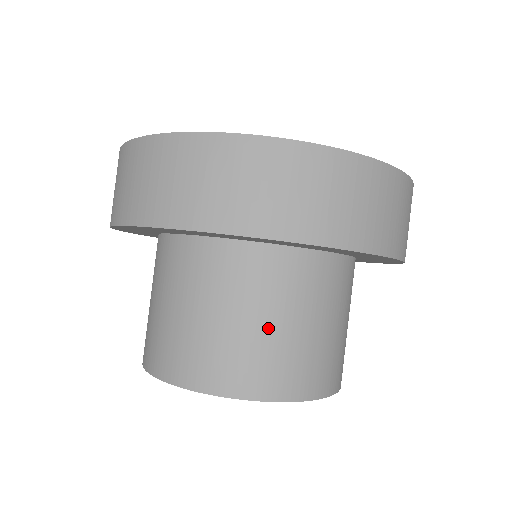
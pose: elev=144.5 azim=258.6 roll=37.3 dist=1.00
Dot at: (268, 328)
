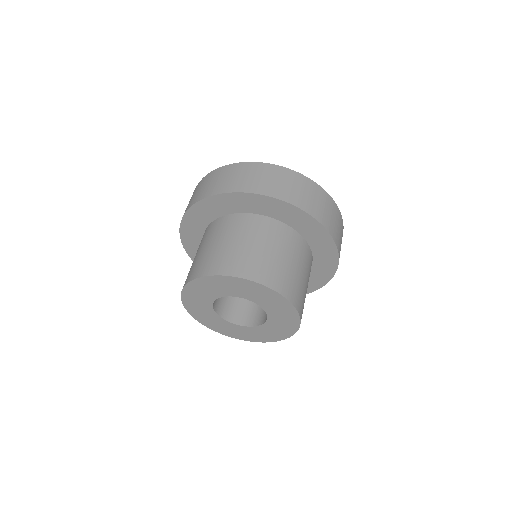
Dot at: (256, 248)
